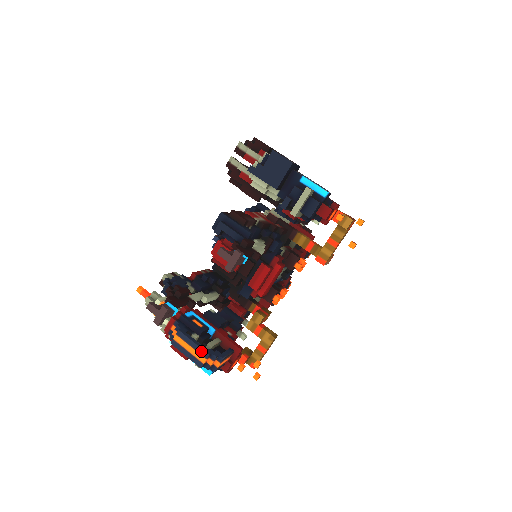
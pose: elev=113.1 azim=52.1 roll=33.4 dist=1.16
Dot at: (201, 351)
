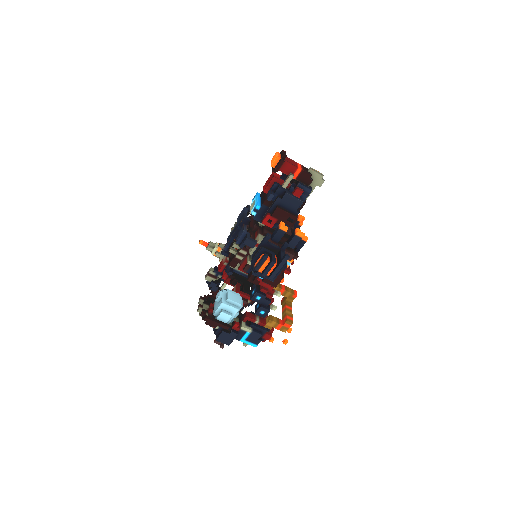
Dot at: occluded
